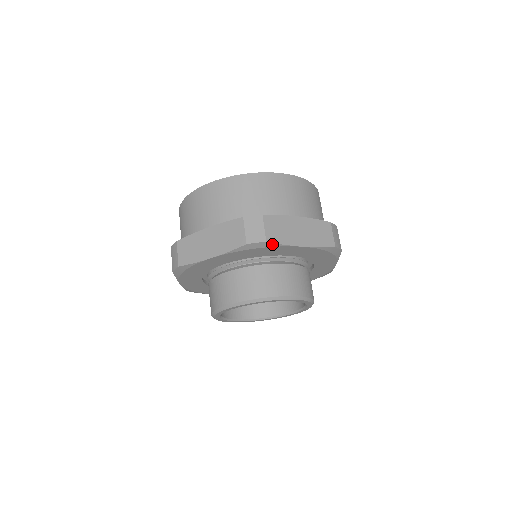
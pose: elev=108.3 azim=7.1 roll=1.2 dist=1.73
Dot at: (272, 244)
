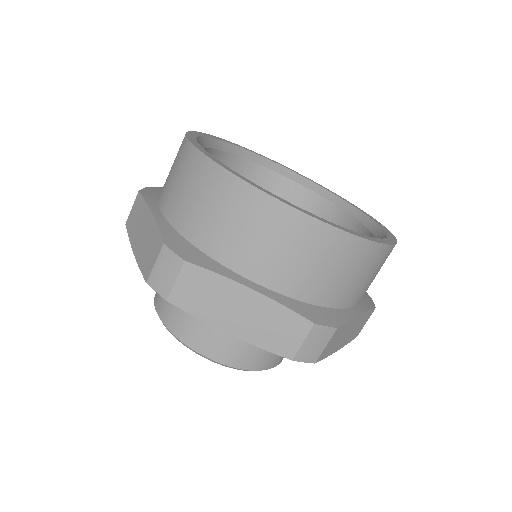
Dot at: (179, 306)
